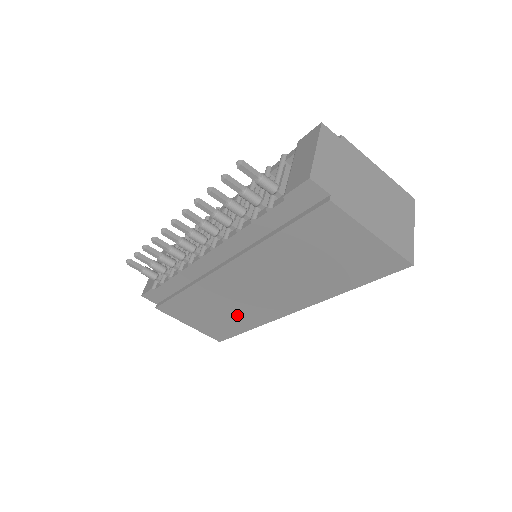
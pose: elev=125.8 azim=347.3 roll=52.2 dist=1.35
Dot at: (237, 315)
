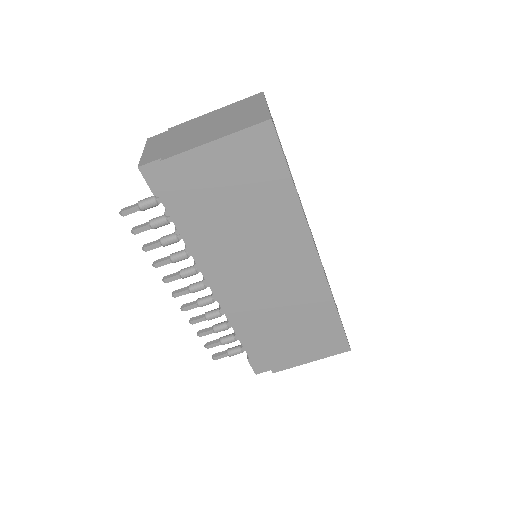
Dot at: (307, 311)
